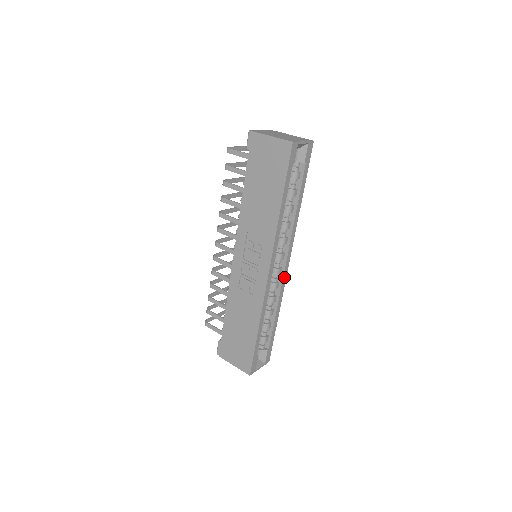
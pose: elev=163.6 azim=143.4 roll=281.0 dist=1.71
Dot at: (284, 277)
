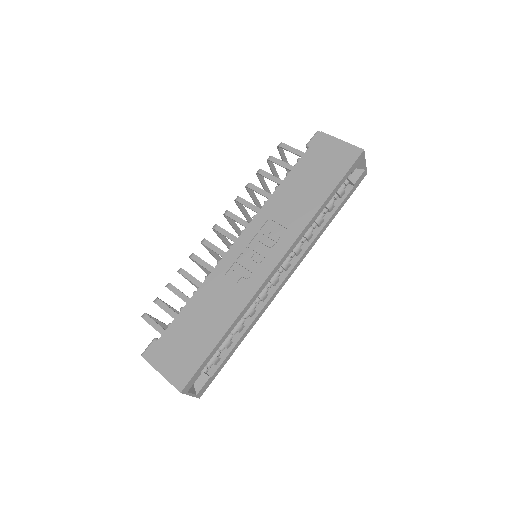
Dot at: (276, 292)
